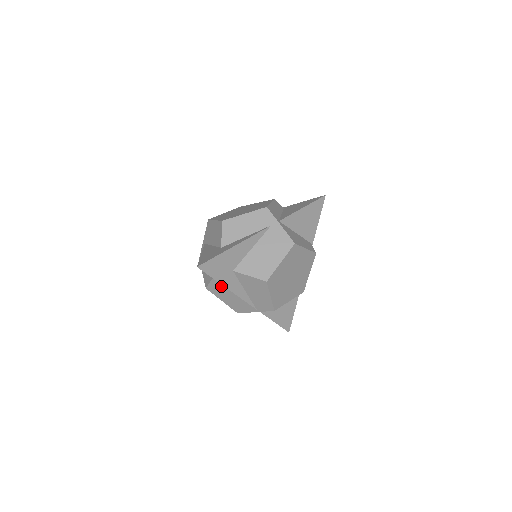
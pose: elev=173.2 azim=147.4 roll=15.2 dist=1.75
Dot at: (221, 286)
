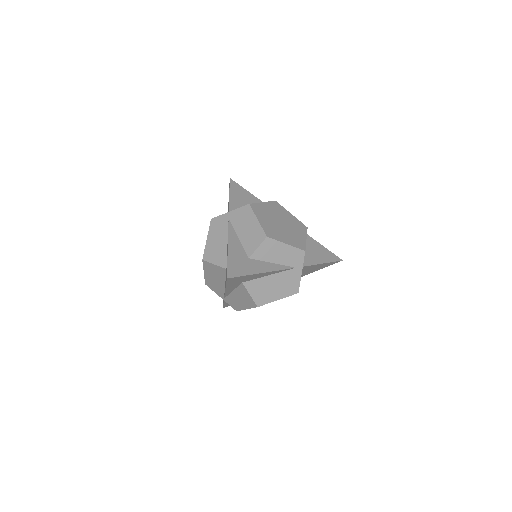
Dot at: (218, 272)
